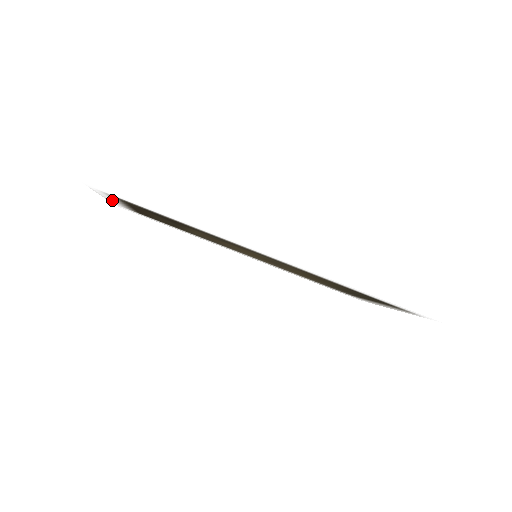
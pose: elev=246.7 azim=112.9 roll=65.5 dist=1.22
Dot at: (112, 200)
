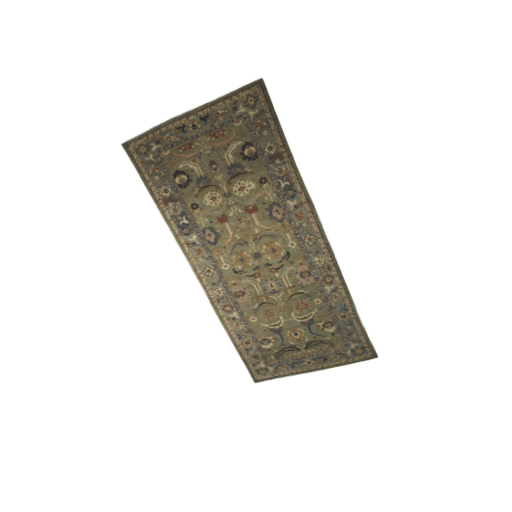
Dot at: (179, 108)
